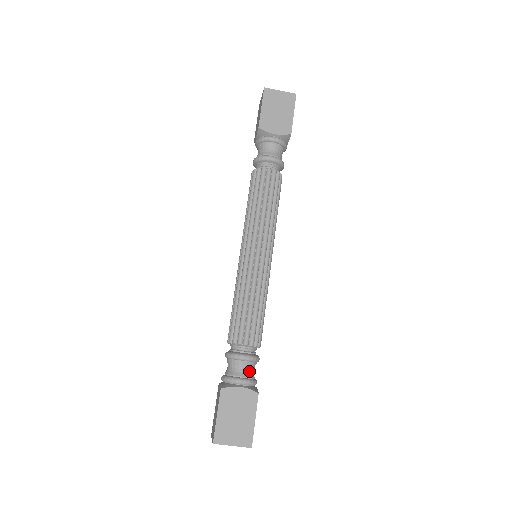
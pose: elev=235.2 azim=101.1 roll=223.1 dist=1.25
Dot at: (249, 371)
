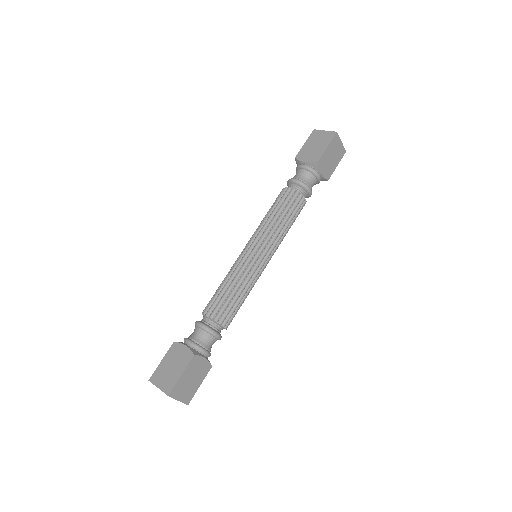
Dot at: occluded
